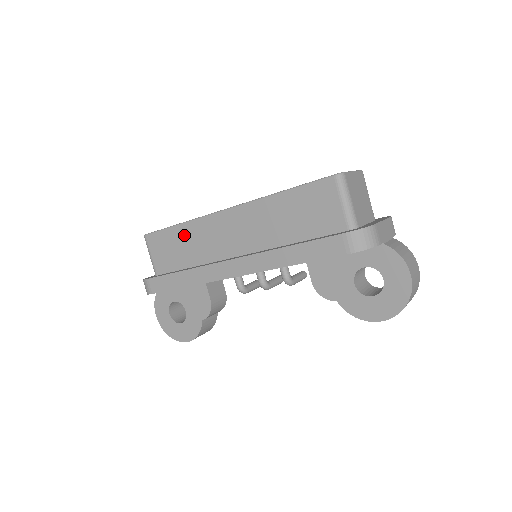
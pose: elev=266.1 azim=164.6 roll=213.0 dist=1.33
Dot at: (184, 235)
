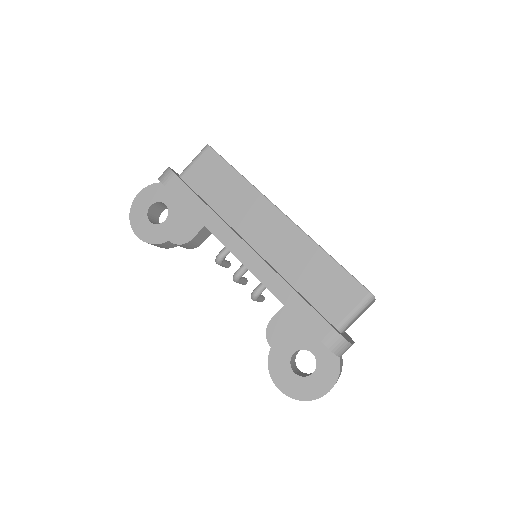
Dot at: (236, 186)
